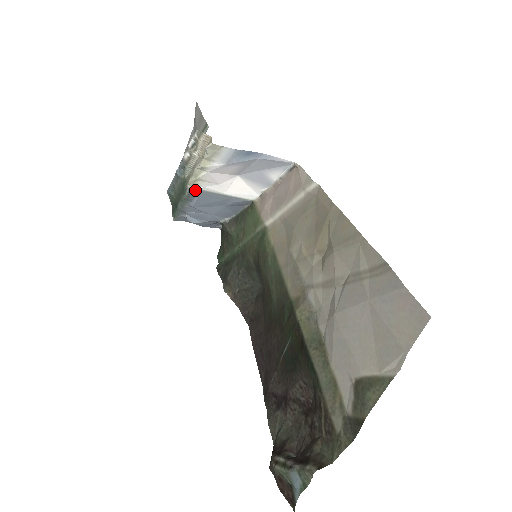
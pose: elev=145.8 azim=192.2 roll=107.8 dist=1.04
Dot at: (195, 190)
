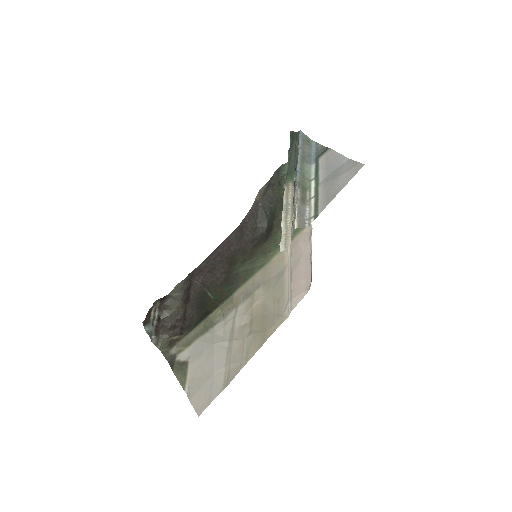
Dot at: occluded
